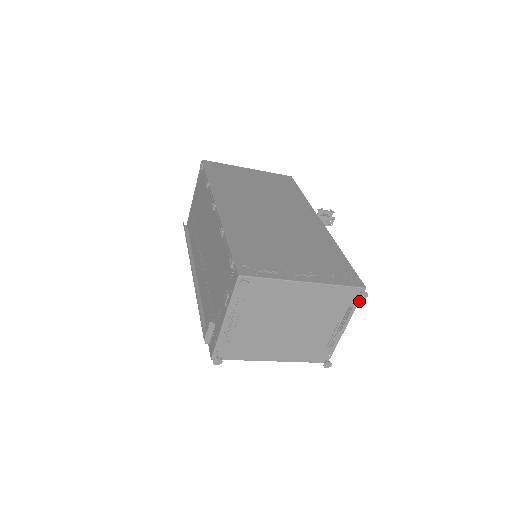
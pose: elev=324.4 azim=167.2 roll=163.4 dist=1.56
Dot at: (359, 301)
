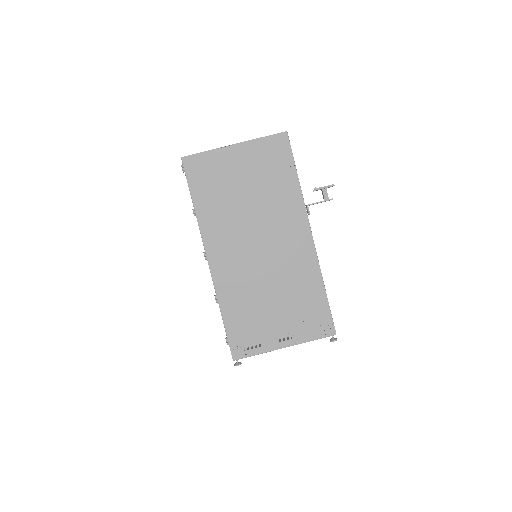
Dot at: occluded
